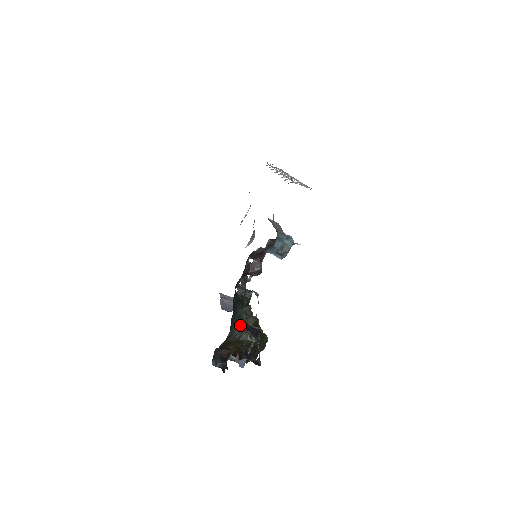
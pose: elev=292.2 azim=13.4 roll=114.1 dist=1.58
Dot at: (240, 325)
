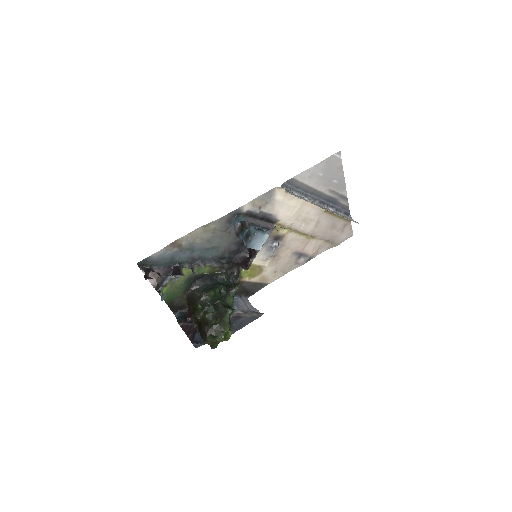
Dot at: (202, 291)
